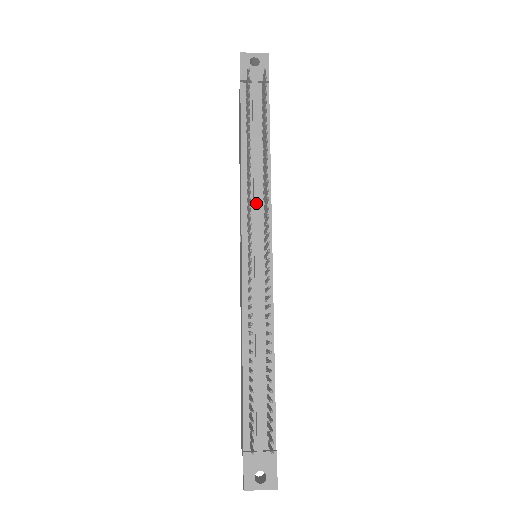
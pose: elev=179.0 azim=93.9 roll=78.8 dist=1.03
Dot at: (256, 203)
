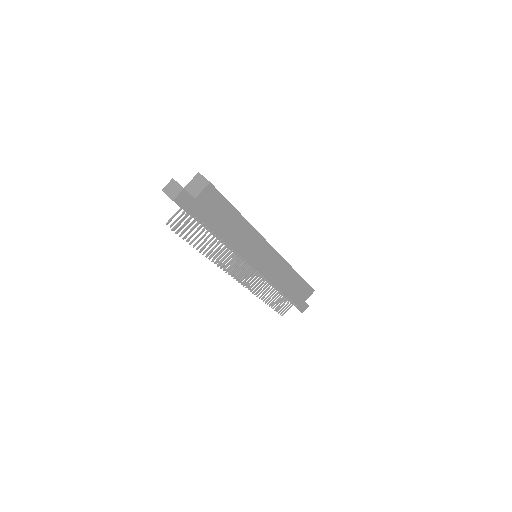
Dot at: occluded
